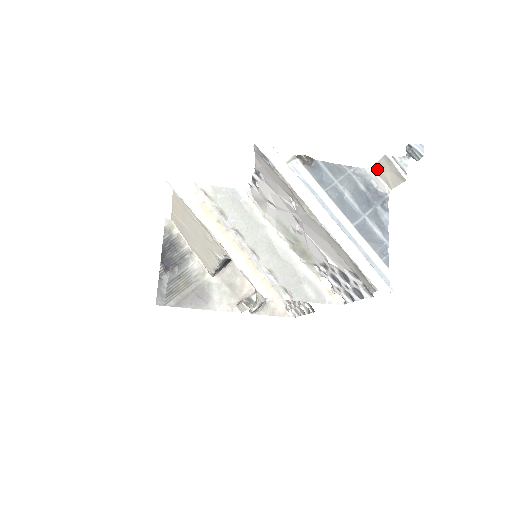
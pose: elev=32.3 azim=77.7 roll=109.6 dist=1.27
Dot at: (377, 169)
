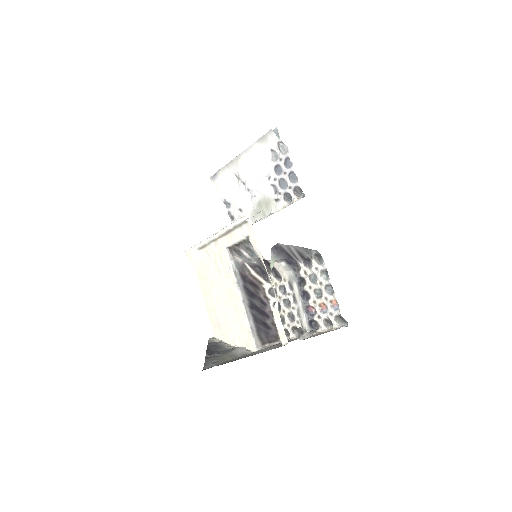
Dot at: occluded
